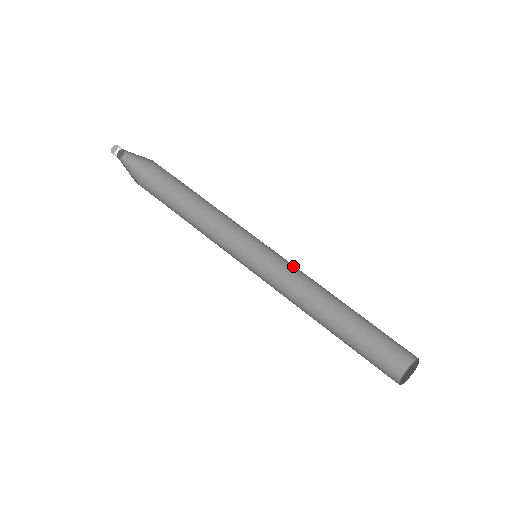
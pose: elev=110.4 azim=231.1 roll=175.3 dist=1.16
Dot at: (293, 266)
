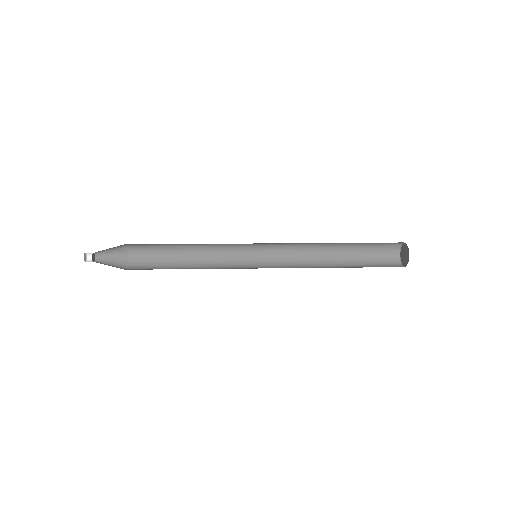
Dot at: (284, 253)
